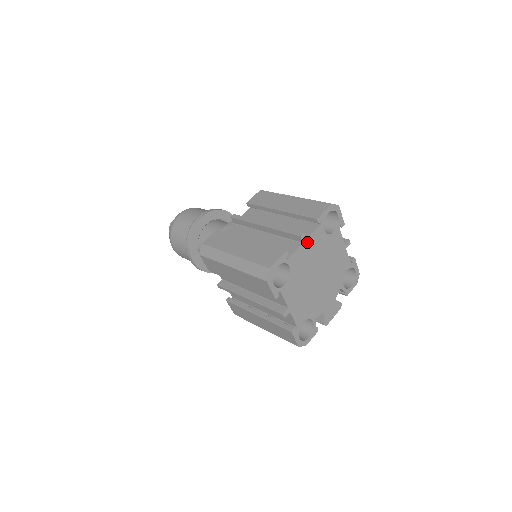
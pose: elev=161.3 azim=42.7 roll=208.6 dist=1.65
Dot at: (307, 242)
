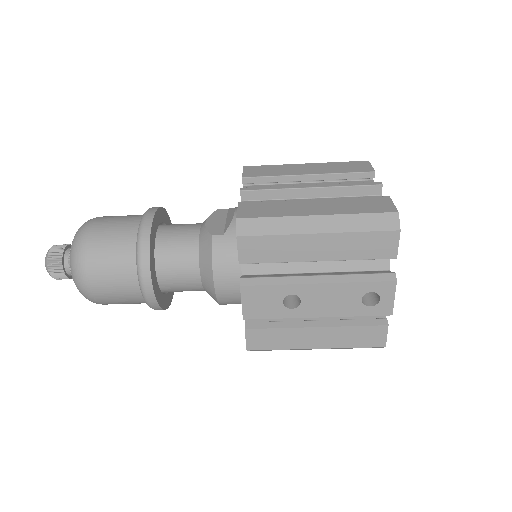
Dot at: occluded
